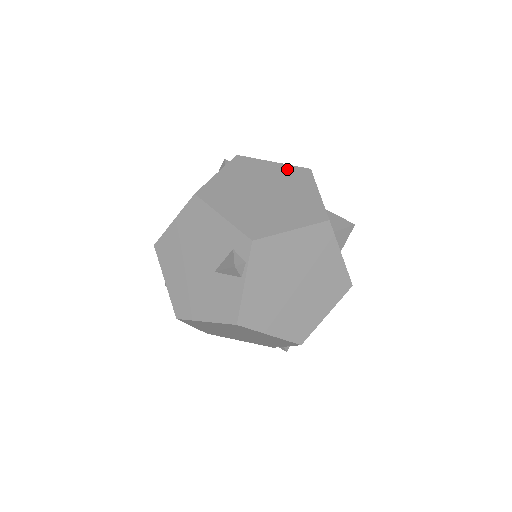
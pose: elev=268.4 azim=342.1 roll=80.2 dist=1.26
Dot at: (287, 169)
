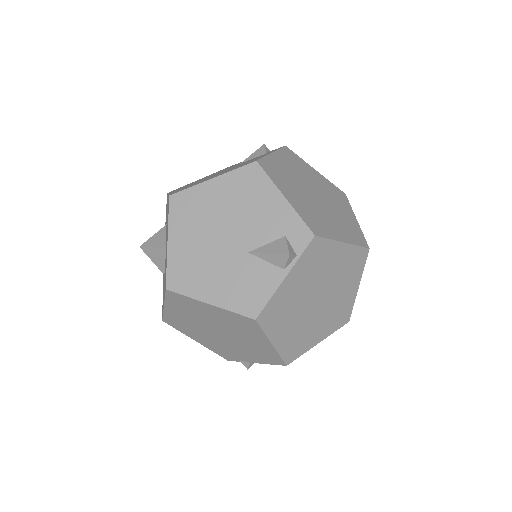
Dot at: (328, 183)
